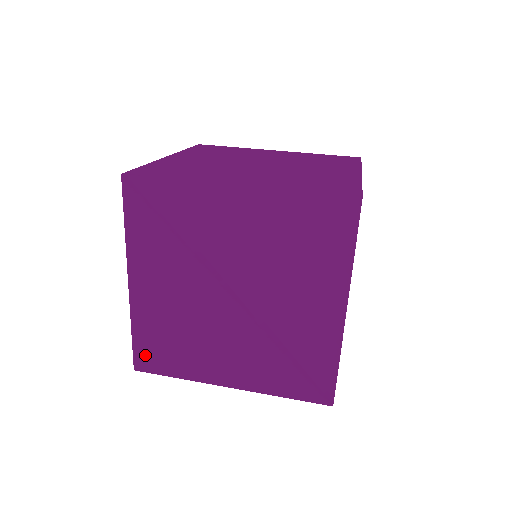
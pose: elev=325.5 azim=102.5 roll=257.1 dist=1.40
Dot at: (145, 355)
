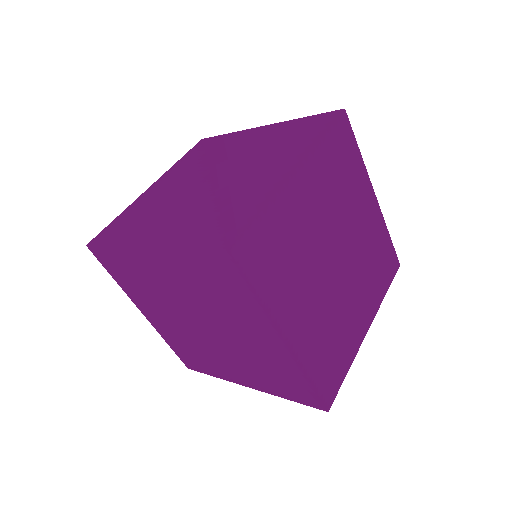
Dot at: (107, 232)
